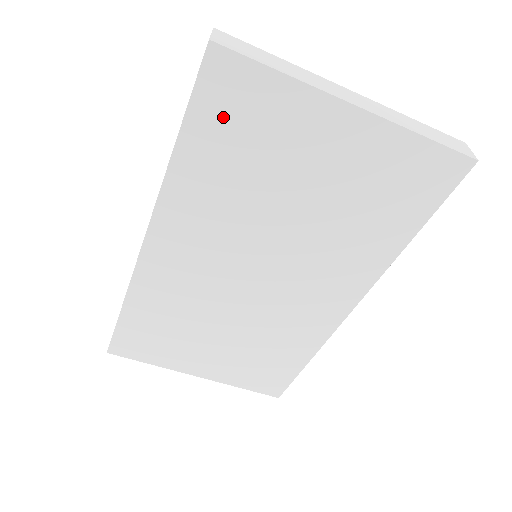
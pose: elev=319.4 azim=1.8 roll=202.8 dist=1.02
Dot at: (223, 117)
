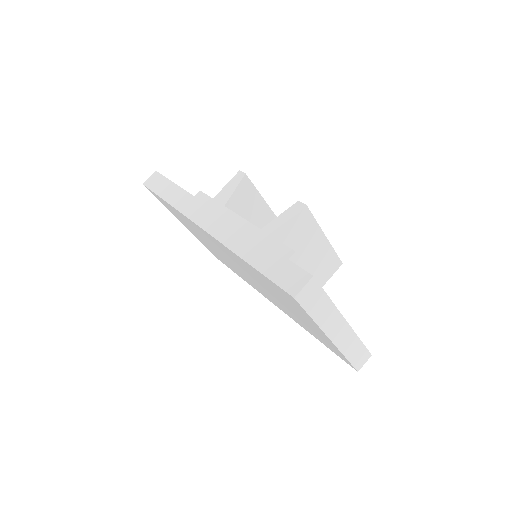
Dot at: (277, 289)
